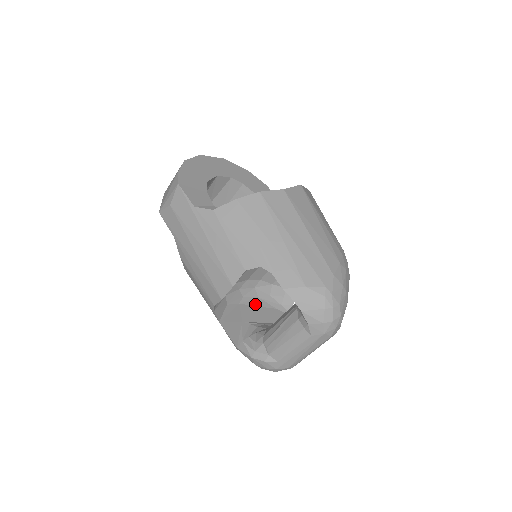
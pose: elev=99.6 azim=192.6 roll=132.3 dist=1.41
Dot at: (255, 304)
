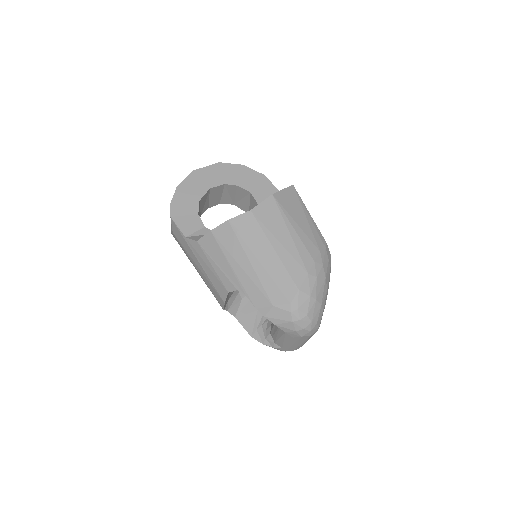
Dot at: occluded
